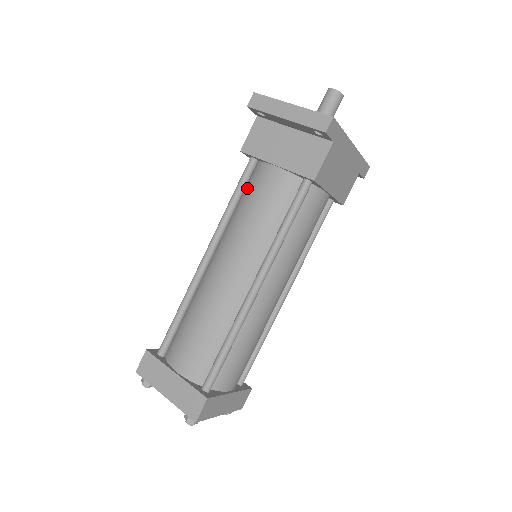
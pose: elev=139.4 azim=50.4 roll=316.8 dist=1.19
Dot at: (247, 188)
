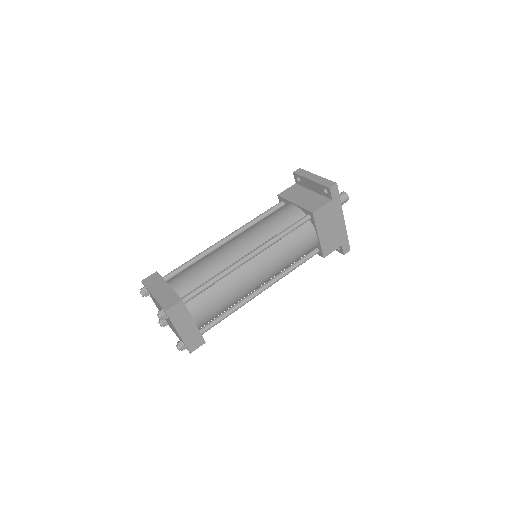
Dot at: occluded
